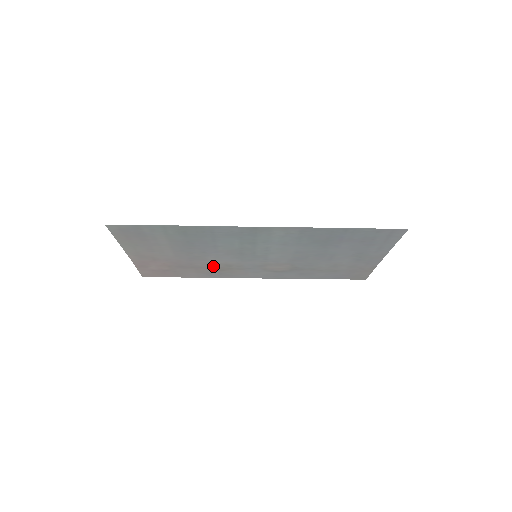
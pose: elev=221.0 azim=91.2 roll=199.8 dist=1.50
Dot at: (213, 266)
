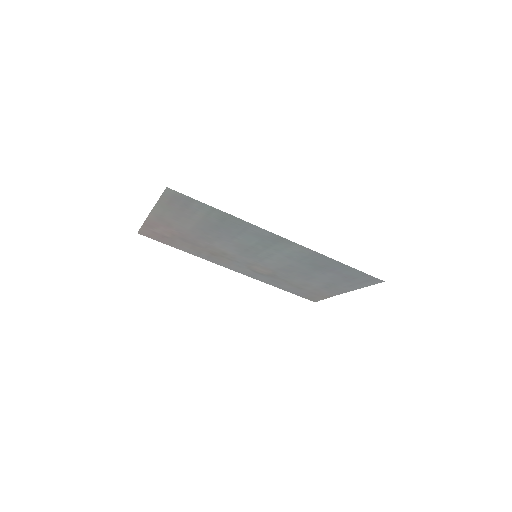
Dot at: (211, 249)
